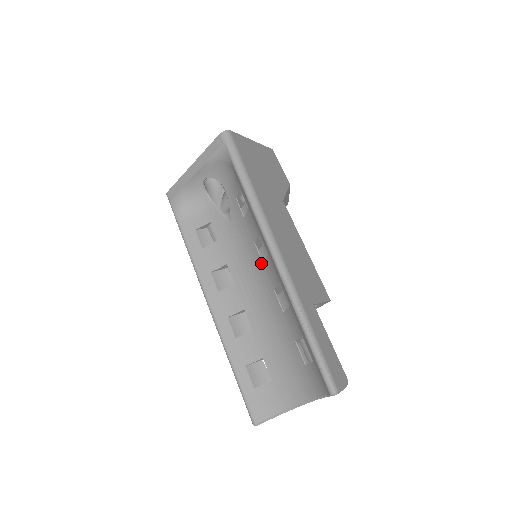
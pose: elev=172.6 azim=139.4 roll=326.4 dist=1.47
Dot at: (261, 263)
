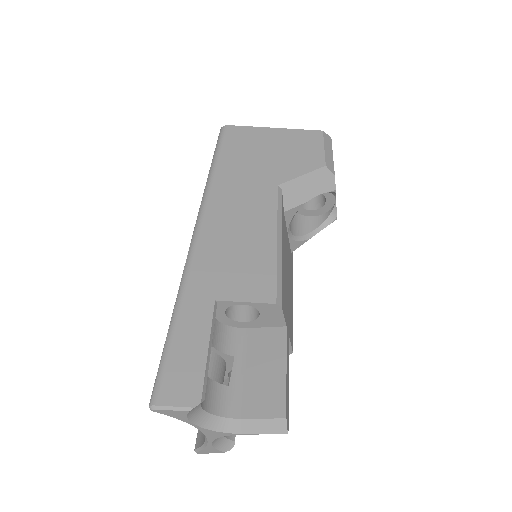
Dot at: occluded
